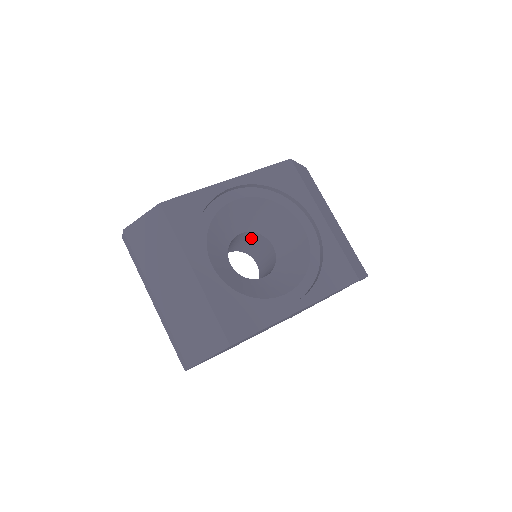
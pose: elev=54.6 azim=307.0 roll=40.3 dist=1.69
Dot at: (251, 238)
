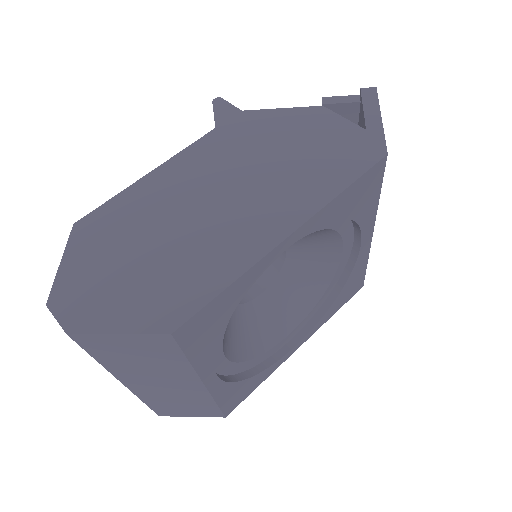
Dot at: occluded
